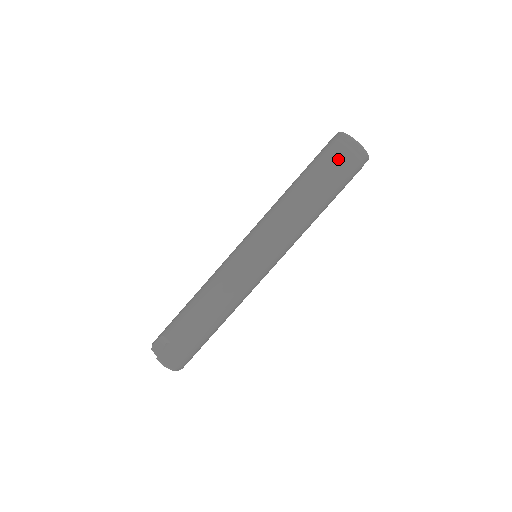
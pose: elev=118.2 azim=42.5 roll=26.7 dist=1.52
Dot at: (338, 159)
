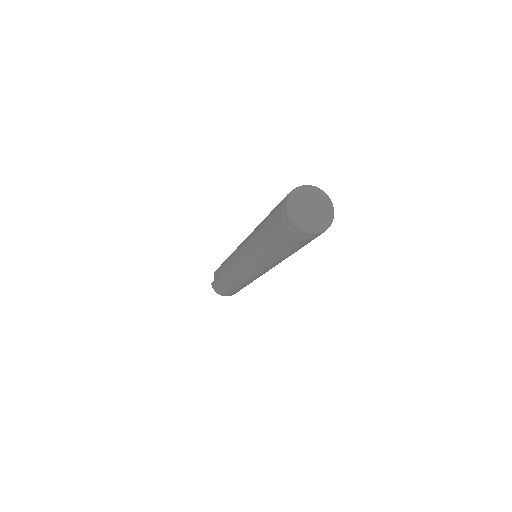
Dot at: (278, 226)
